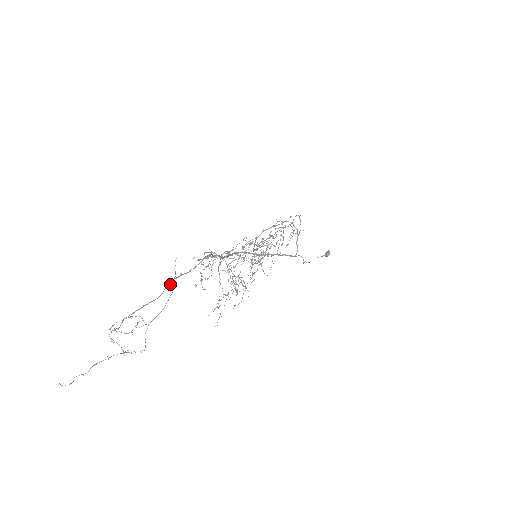
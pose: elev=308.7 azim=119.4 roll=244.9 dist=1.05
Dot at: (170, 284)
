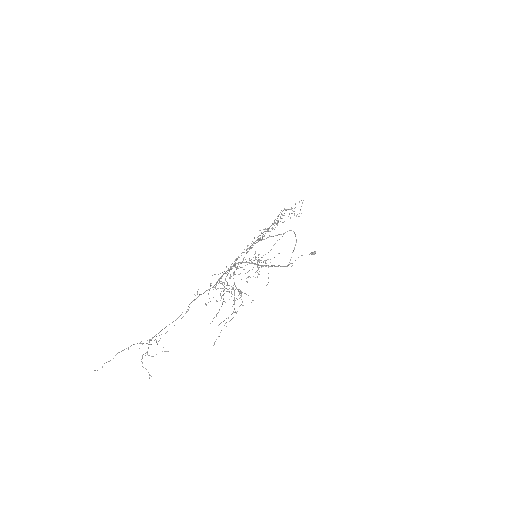
Dot at: (188, 306)
